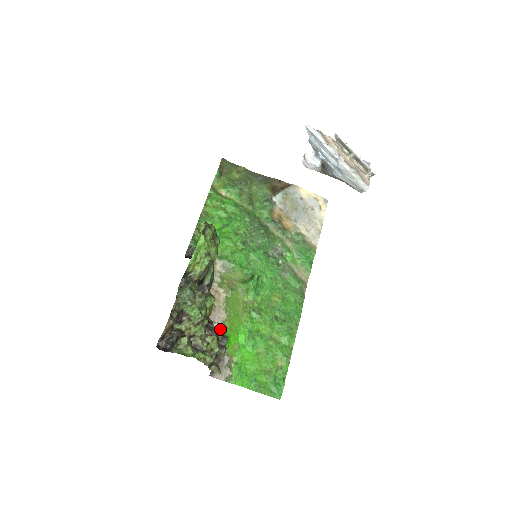
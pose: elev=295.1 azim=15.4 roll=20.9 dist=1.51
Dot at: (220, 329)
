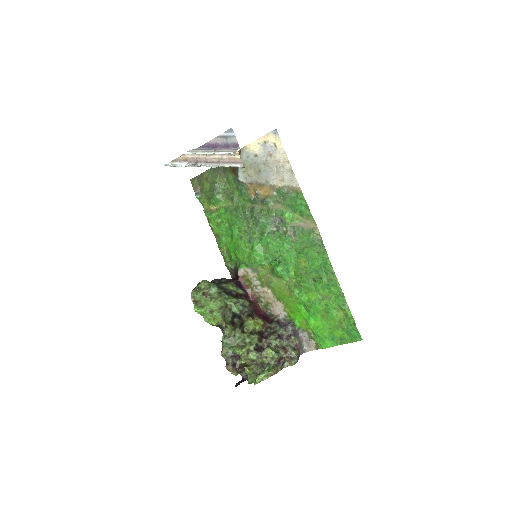
Dot at: (286, 317)
